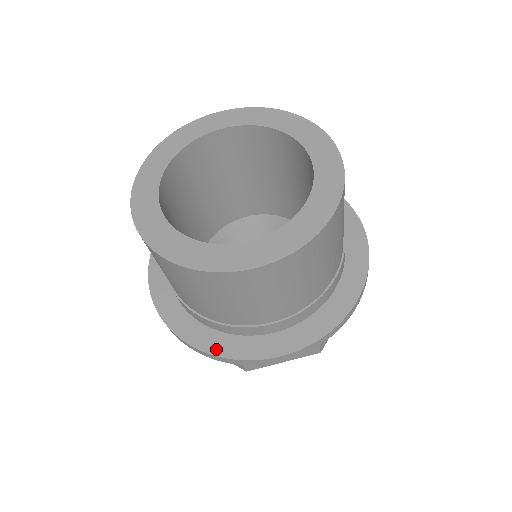
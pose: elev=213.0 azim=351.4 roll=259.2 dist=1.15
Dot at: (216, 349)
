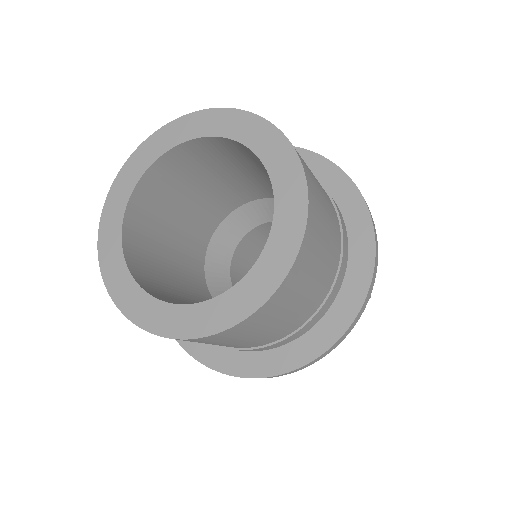
Dot at: (282, 367)
